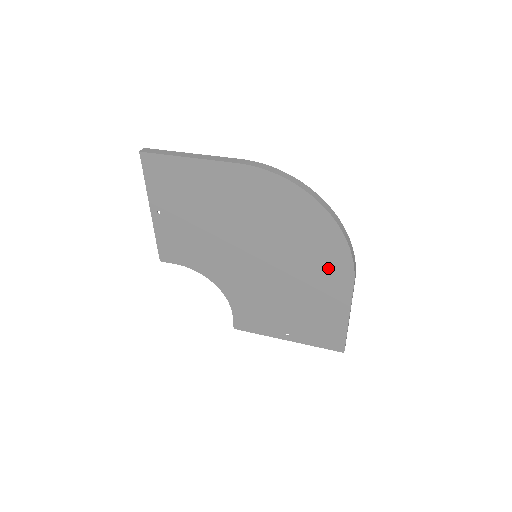
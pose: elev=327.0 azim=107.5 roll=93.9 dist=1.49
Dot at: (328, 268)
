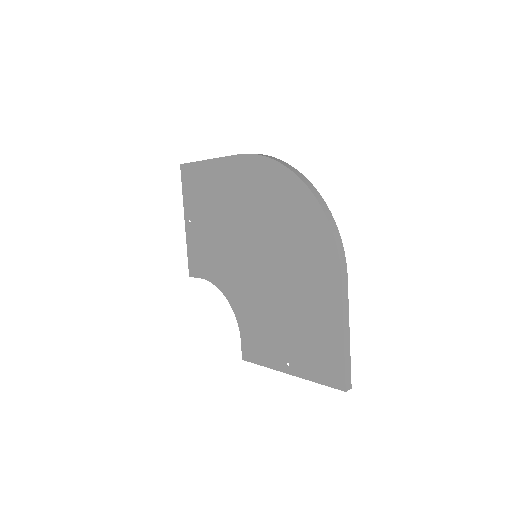
Dot at: (315, 259)
